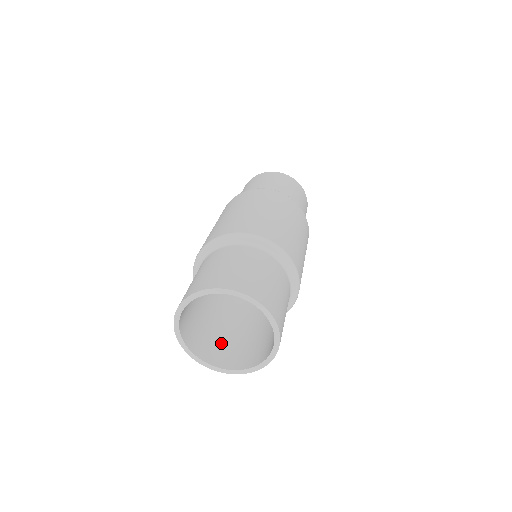
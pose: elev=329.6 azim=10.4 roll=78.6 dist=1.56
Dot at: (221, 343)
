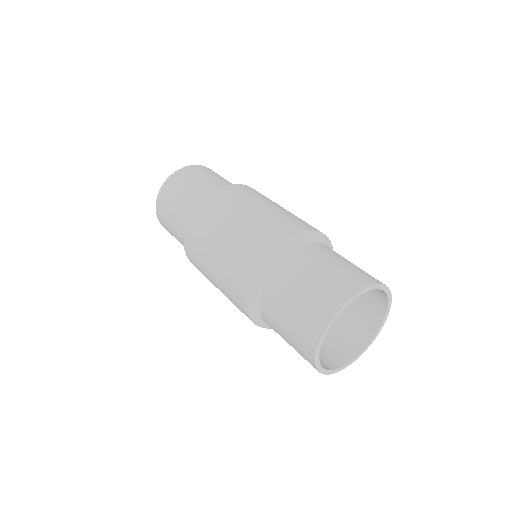
Dot at: occluded
